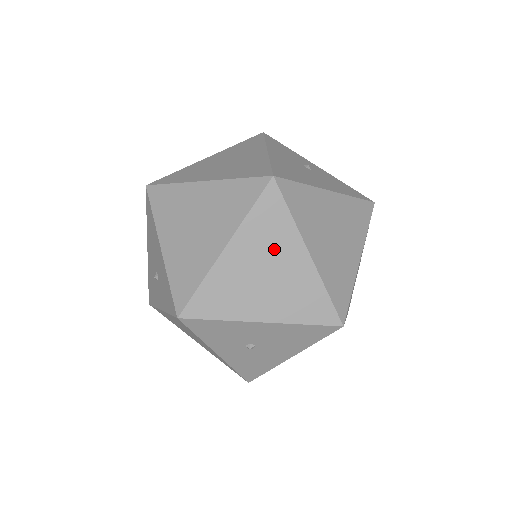
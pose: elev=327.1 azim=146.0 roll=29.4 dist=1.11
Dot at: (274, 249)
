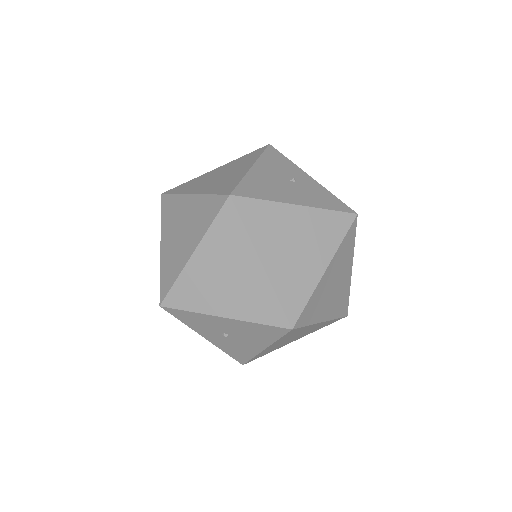
Dot at: (232, 257)
